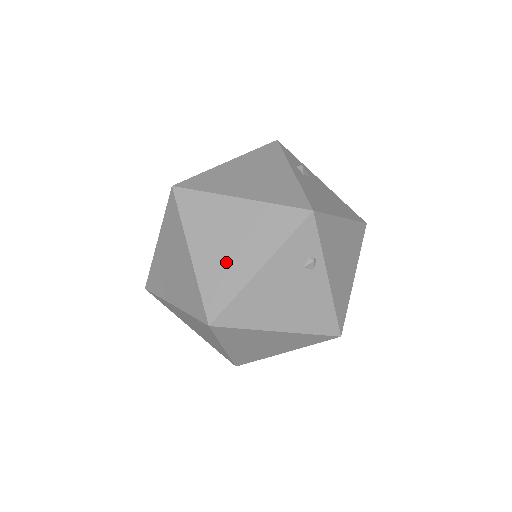
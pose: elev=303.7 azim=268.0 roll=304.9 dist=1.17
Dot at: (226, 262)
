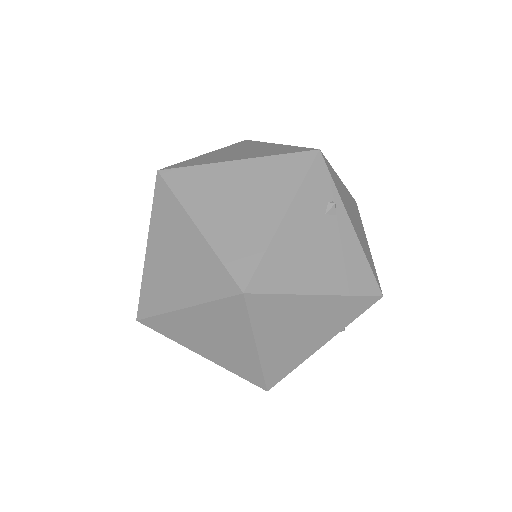
Dot at: (242, 222)
